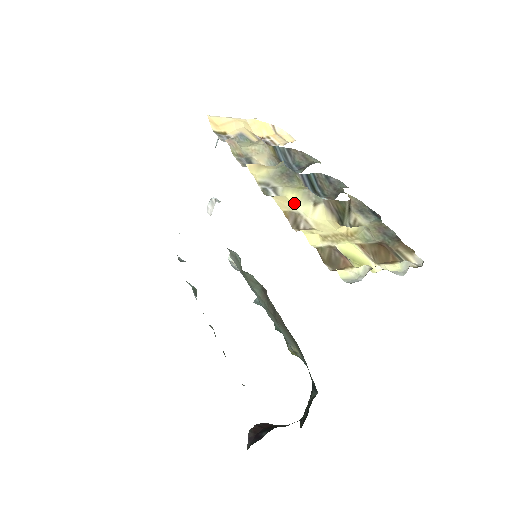
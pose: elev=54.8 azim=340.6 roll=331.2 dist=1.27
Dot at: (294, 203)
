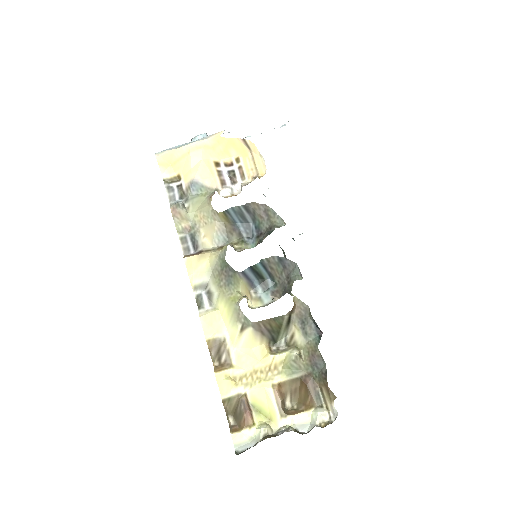
Dot at: (224, 321)
